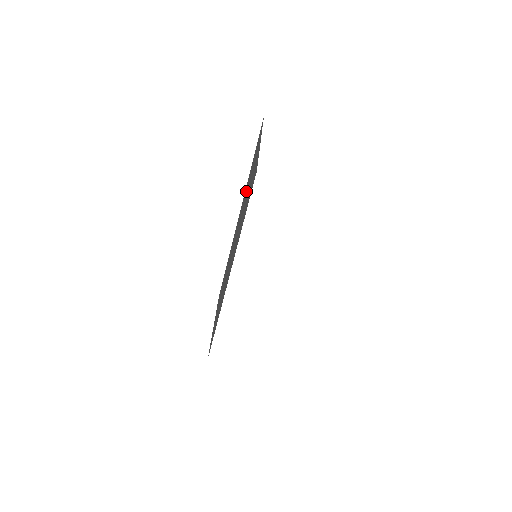
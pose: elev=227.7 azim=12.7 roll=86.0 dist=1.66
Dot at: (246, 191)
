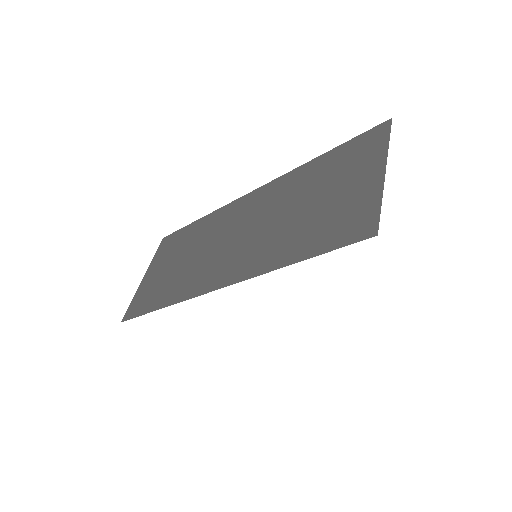
Dot at: (301, 185)
